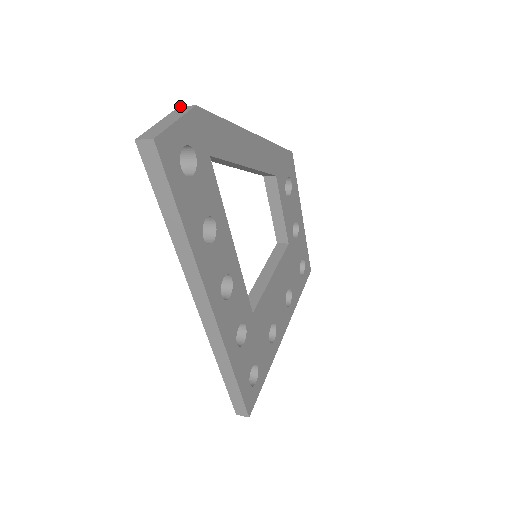
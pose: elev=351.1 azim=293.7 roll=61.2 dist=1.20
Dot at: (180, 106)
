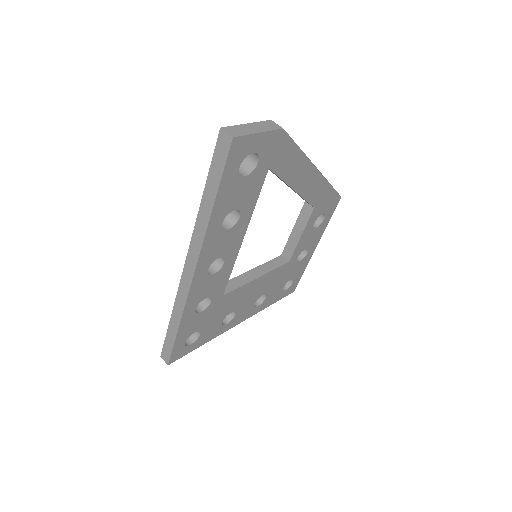
Dot at: occluded
